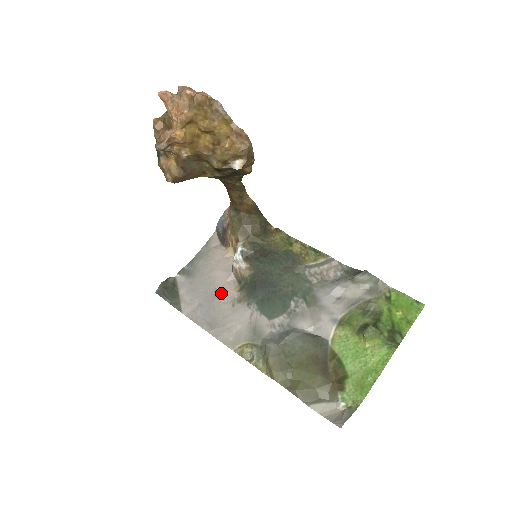
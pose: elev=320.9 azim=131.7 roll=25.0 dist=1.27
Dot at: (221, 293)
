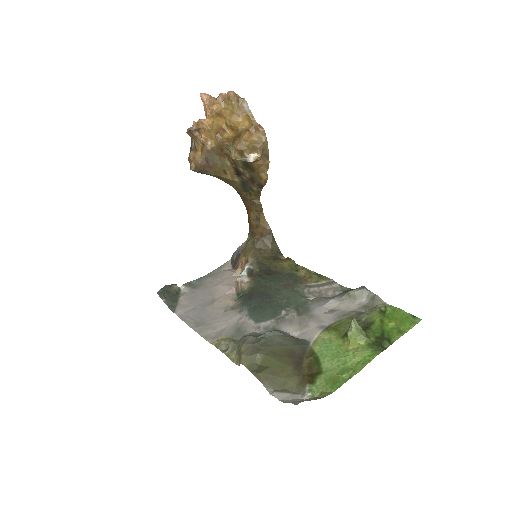
Dot at: (218, 301)
